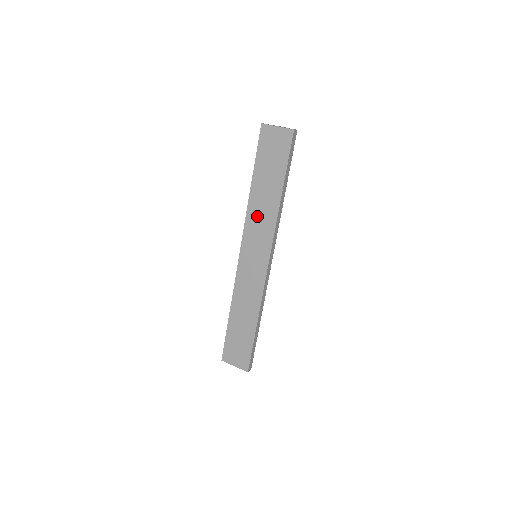
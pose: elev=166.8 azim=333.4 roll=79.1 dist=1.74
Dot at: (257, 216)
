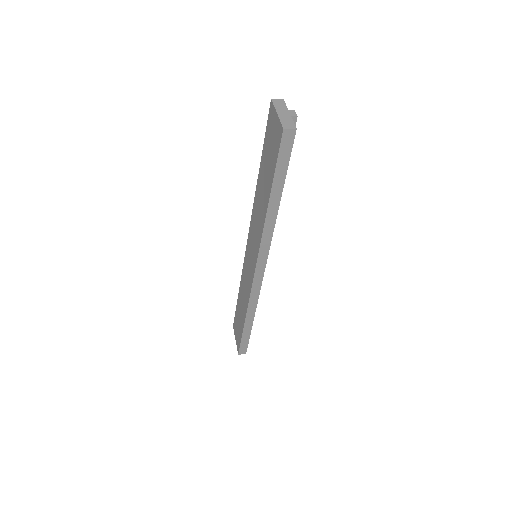
Dot at: (256, 215)
